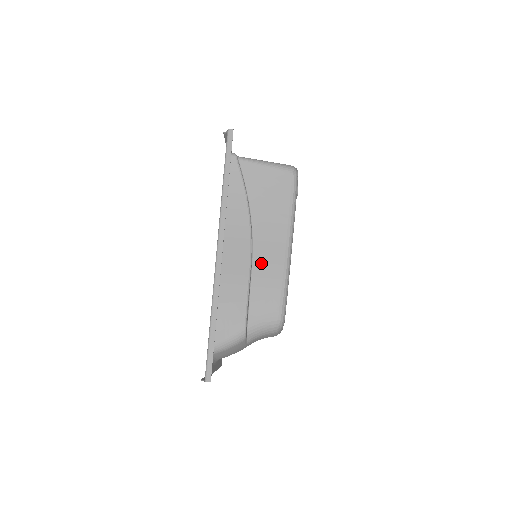
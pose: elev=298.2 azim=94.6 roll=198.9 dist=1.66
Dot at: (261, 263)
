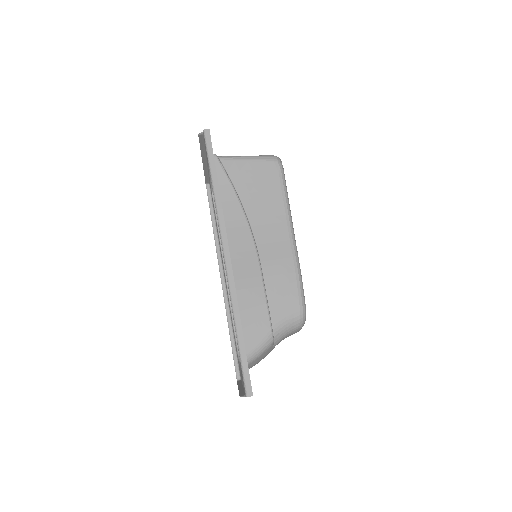
Dot at: (269, 260)
